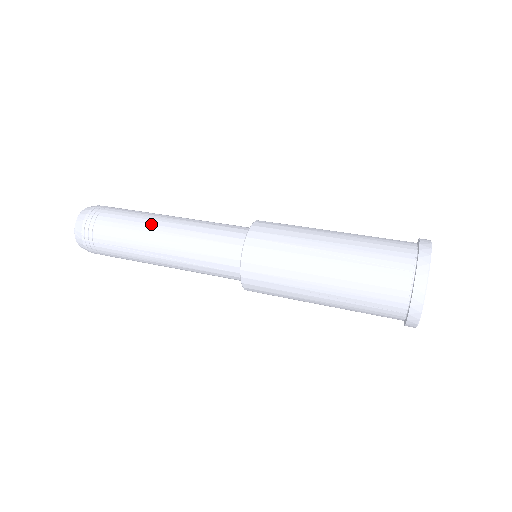
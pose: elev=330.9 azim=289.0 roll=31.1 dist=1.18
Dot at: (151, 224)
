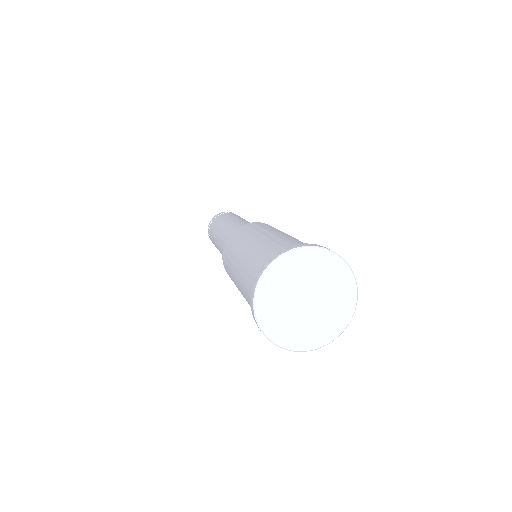
Dot at: (237, 218)
